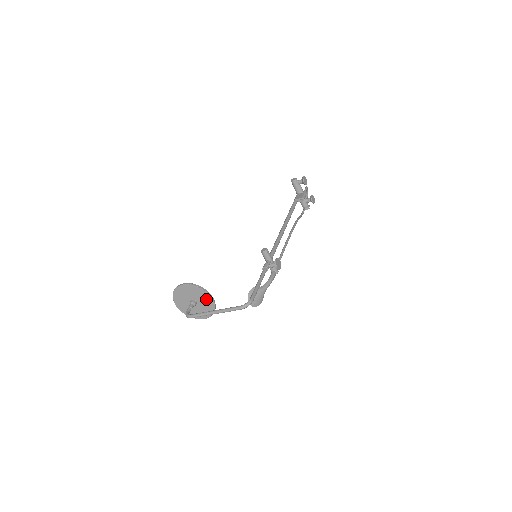
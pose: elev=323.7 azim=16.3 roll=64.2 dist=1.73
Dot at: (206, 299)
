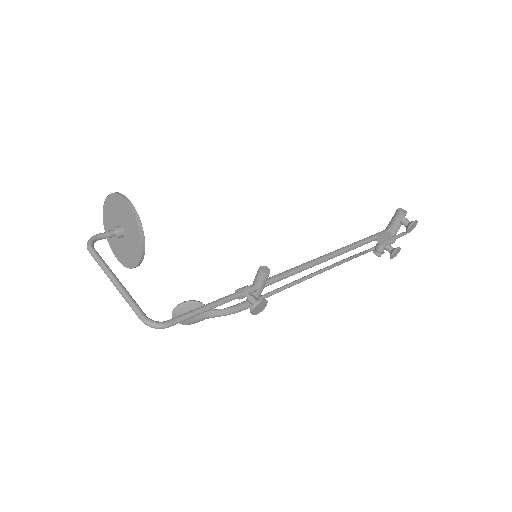
Dot at: (135, 246)
